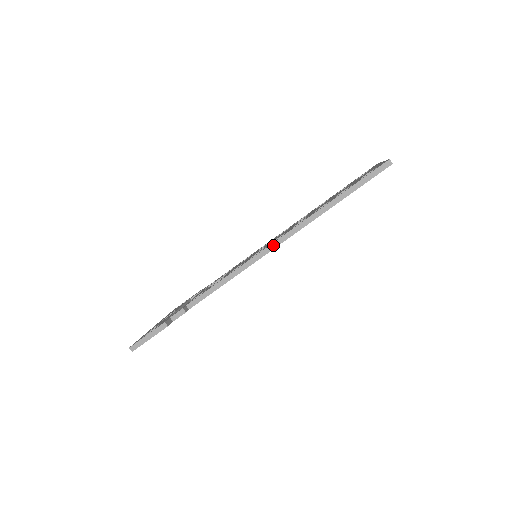
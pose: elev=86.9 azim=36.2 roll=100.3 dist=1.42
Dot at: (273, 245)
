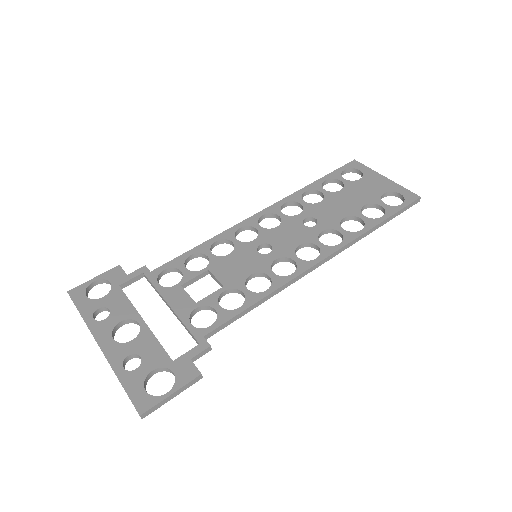
Dot at: (315, 266)
